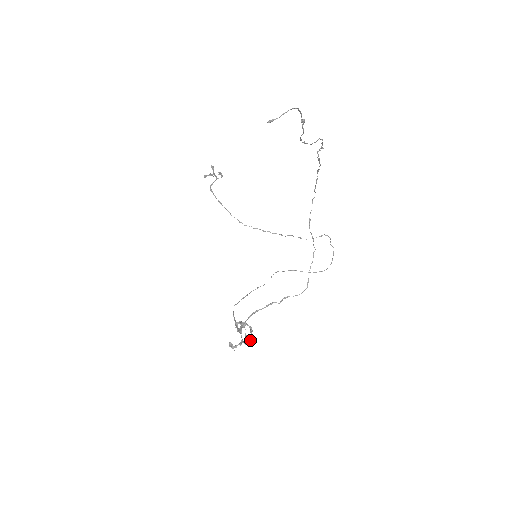
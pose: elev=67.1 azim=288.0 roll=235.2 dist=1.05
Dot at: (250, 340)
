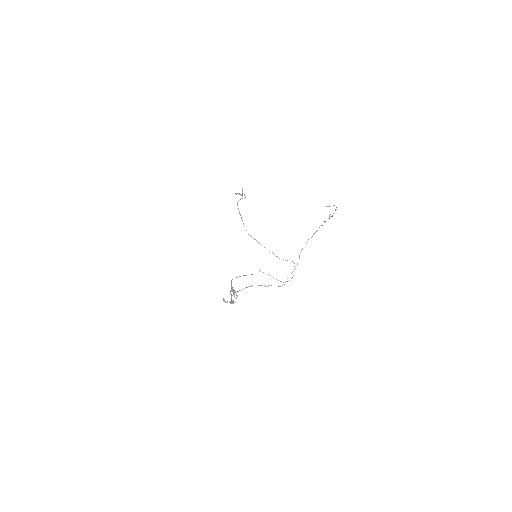
Dot at: (233, 303)
